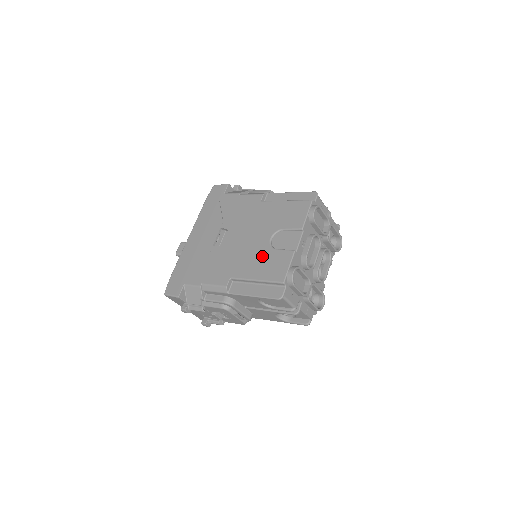
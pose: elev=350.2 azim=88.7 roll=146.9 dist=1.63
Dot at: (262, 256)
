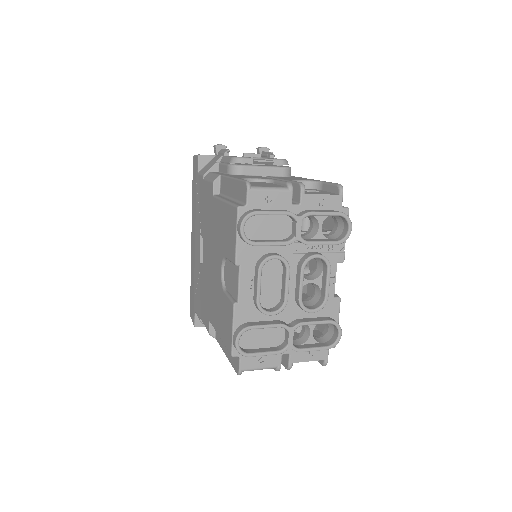
Dot at: (219, 299)
